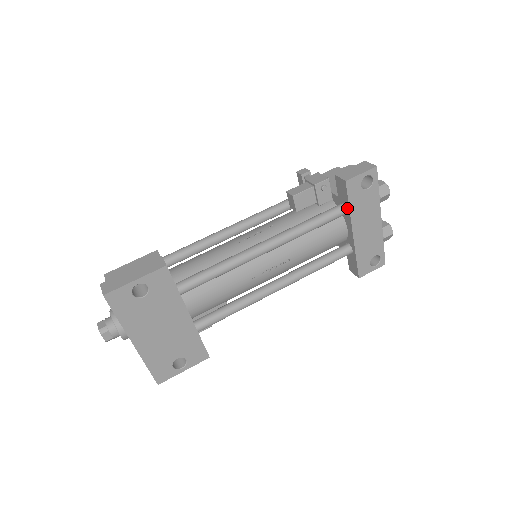
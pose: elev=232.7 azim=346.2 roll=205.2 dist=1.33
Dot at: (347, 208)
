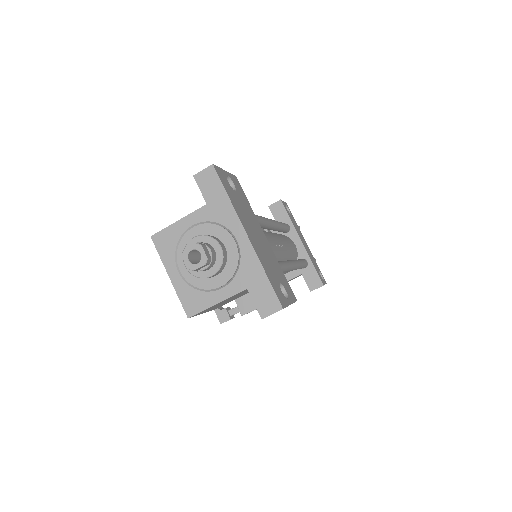
Dot at: (289, 223)
